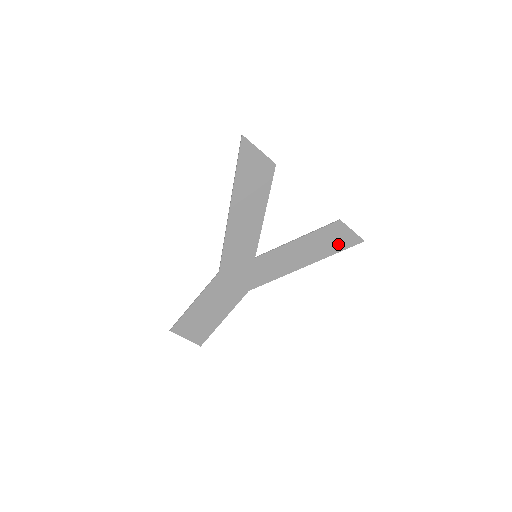
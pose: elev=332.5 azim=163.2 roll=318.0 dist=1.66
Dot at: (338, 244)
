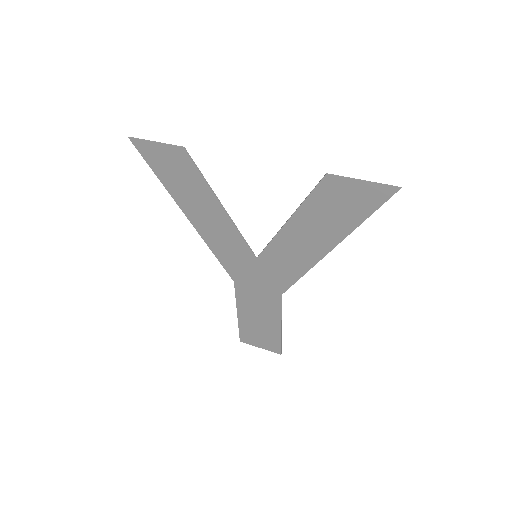
Dot at: (354, 209)
